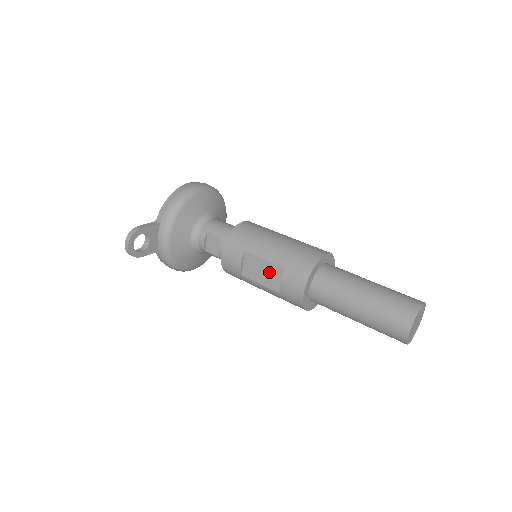
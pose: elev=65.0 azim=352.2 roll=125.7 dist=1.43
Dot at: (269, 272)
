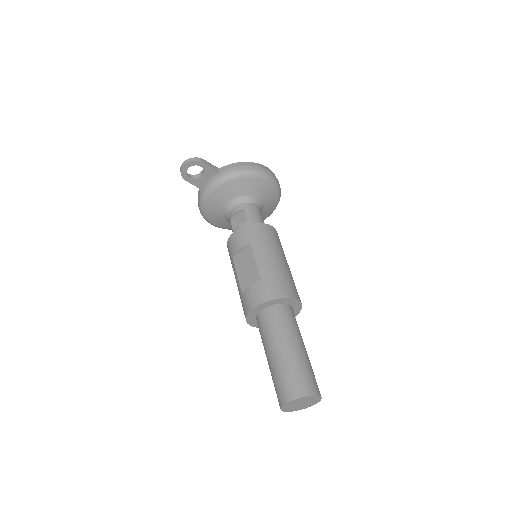
Dot at: (250, 272)
